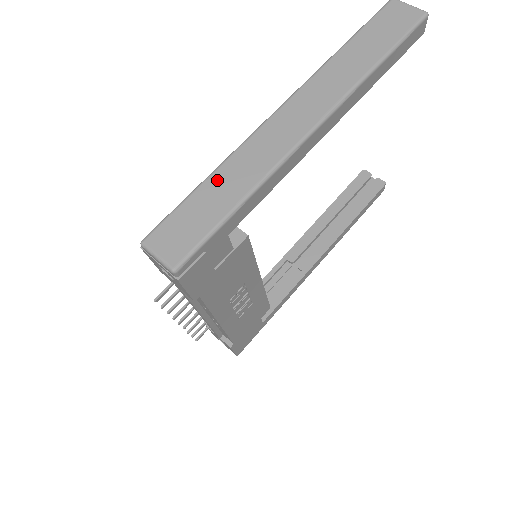
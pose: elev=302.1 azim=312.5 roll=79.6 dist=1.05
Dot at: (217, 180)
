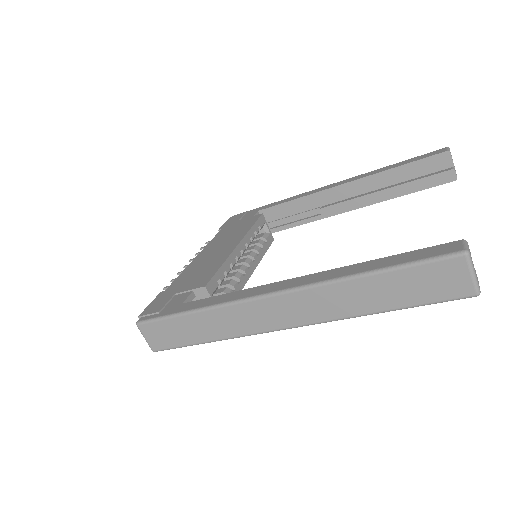
Dot at: (197, 319)
